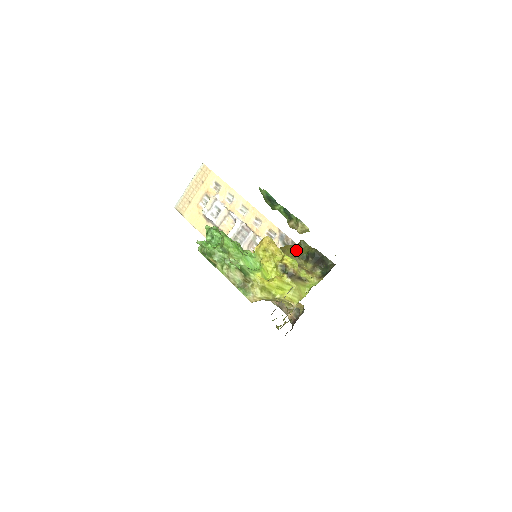
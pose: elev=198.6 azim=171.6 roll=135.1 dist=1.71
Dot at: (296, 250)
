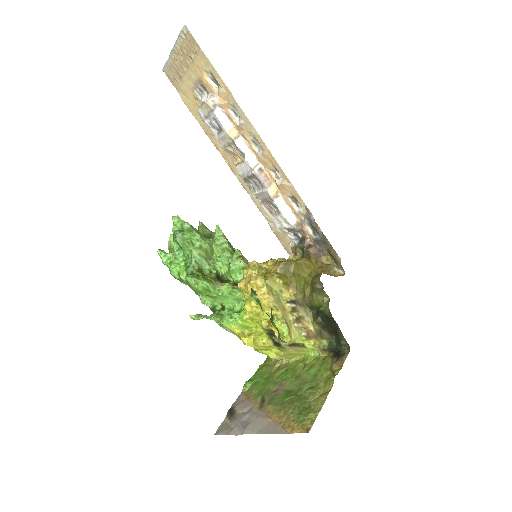
Dot at: (306, 289)
